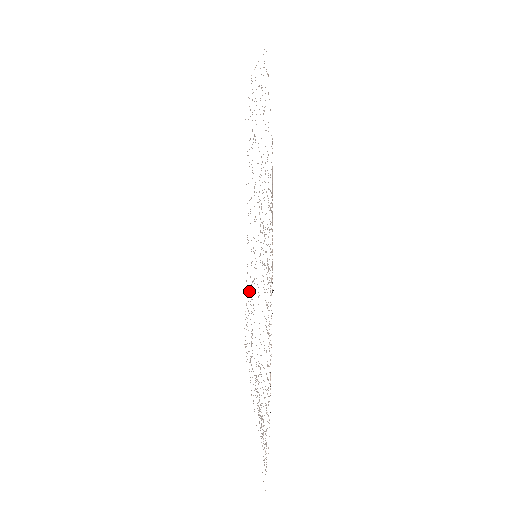
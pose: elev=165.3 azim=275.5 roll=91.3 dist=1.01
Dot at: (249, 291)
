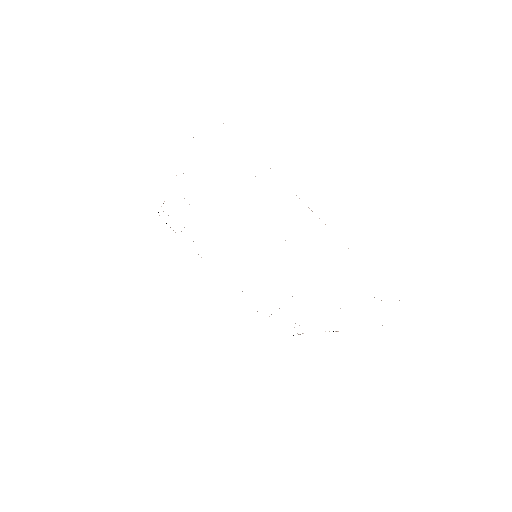
Dot at: occluded
